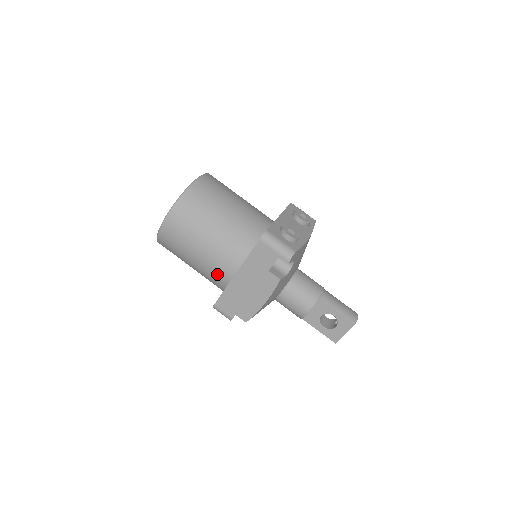
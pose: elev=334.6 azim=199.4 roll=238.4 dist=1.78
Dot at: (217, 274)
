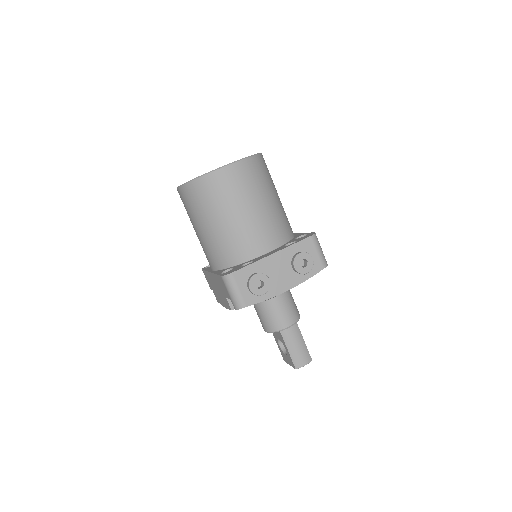
Dot at: occluded
